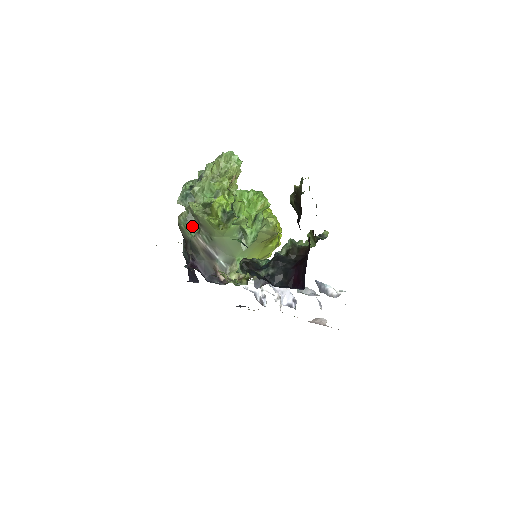
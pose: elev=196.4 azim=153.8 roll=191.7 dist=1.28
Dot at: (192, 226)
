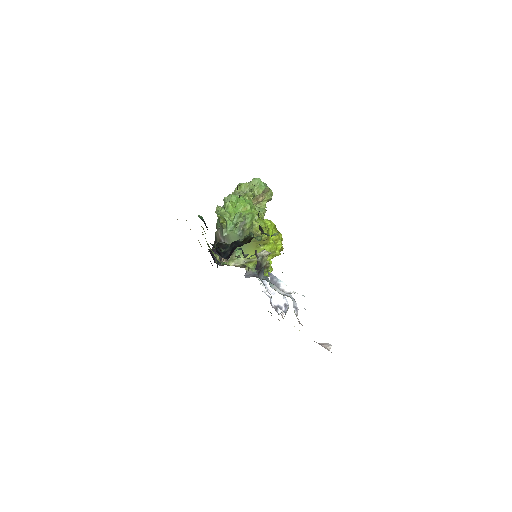
Dot at: occluded
